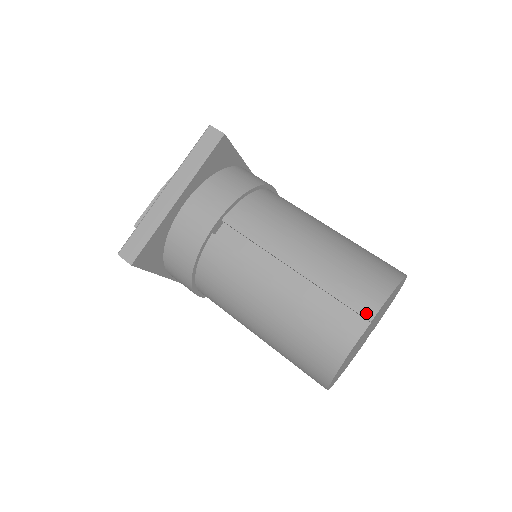
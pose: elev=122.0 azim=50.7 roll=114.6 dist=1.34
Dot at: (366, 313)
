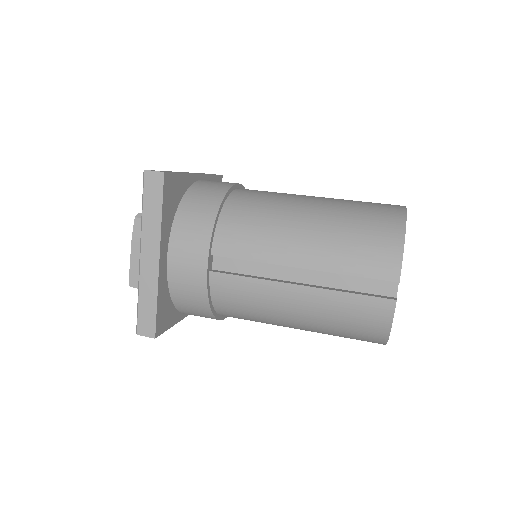
Dot at: (391, 276)
